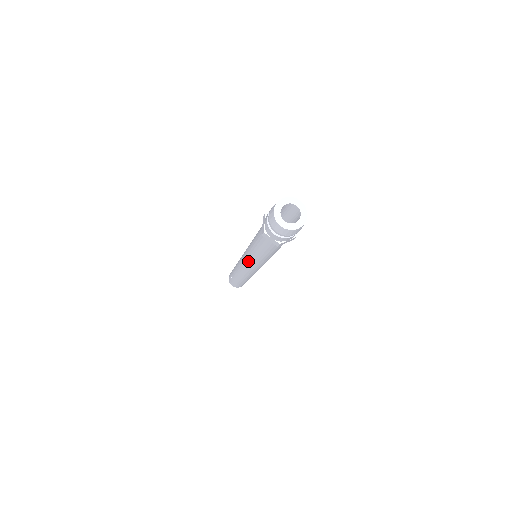
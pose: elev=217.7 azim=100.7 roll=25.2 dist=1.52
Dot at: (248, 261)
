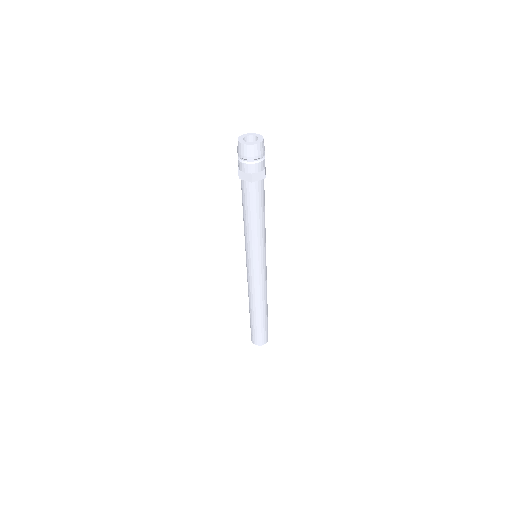
Dot at: (248, 255)
